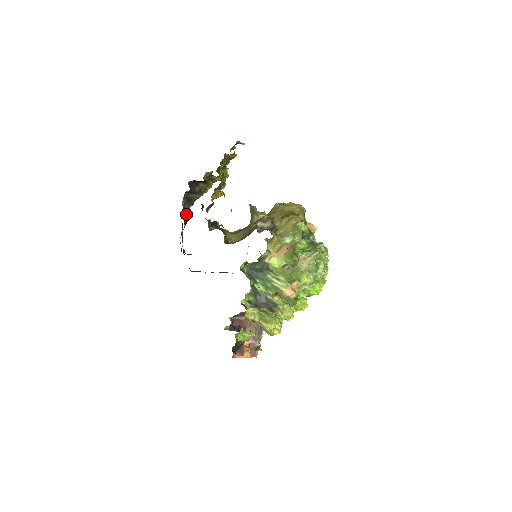
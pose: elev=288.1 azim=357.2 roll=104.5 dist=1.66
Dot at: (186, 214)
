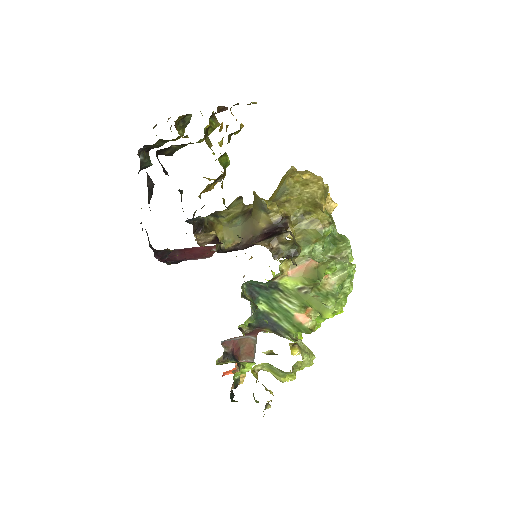
Dot at: (150, 187)
